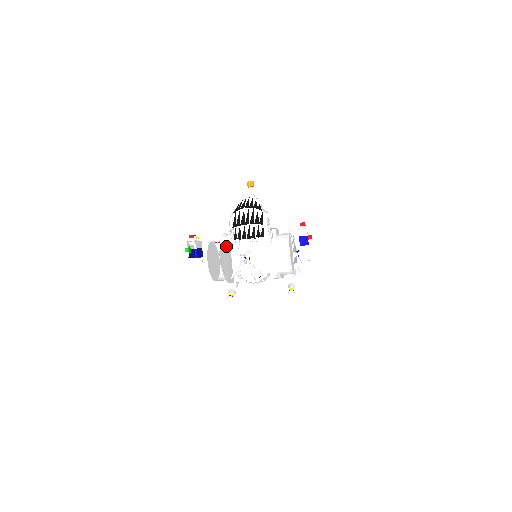
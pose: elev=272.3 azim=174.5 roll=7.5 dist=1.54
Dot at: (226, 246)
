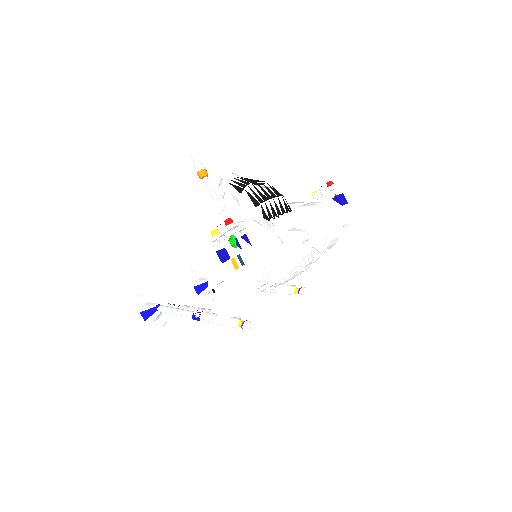
Dot at: occluded
